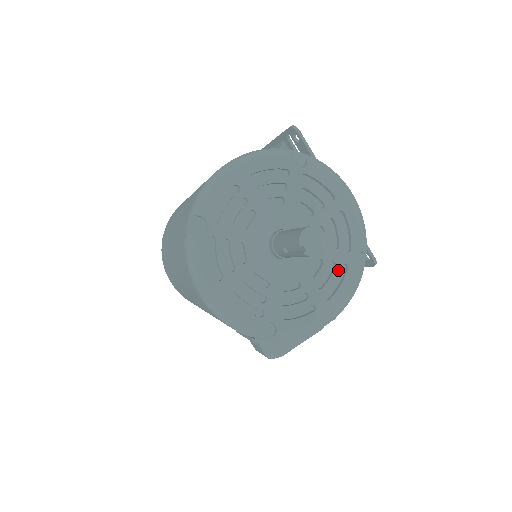
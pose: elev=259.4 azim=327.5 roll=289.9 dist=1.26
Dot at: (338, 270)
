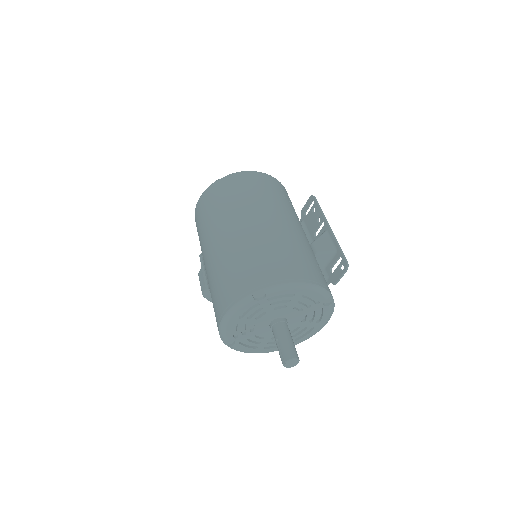
Dot at: occluded
